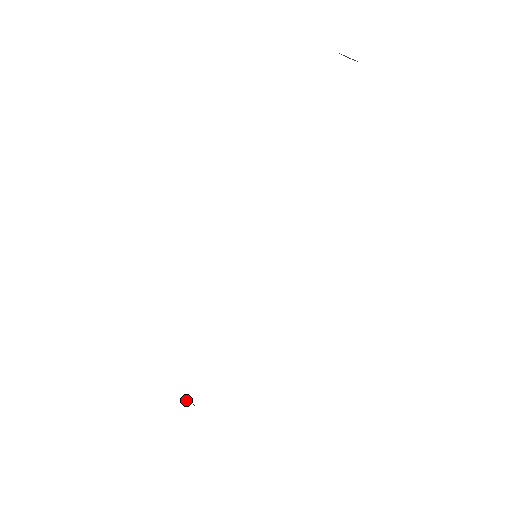
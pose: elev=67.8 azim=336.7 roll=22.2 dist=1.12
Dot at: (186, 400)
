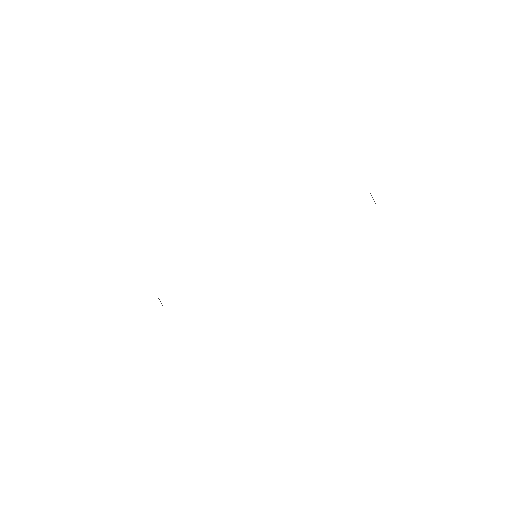
Dot at: (160, 301)
